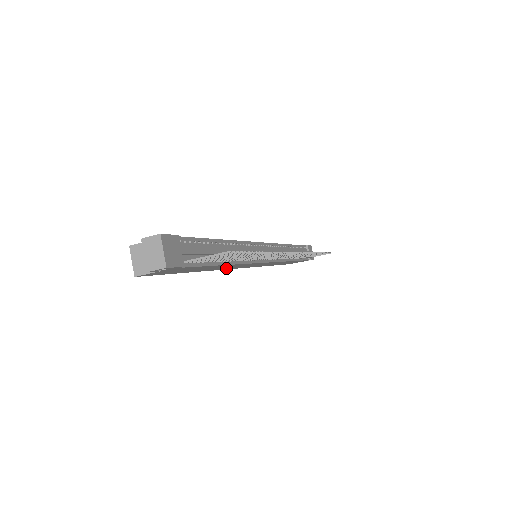
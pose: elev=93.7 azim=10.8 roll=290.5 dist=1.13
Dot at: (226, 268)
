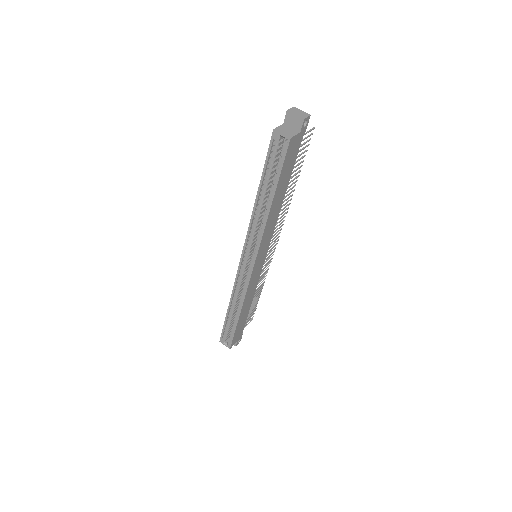
Dot at: (265, 233)
